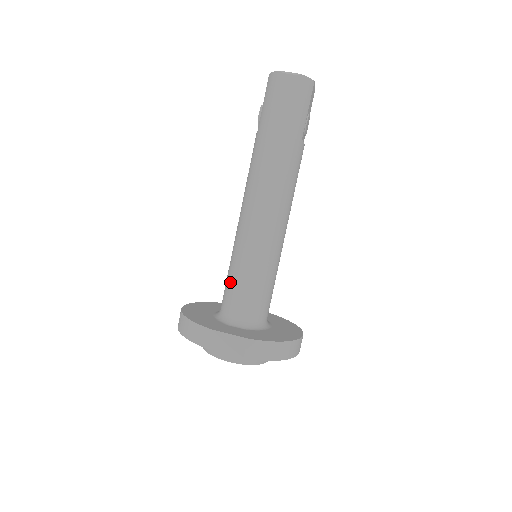
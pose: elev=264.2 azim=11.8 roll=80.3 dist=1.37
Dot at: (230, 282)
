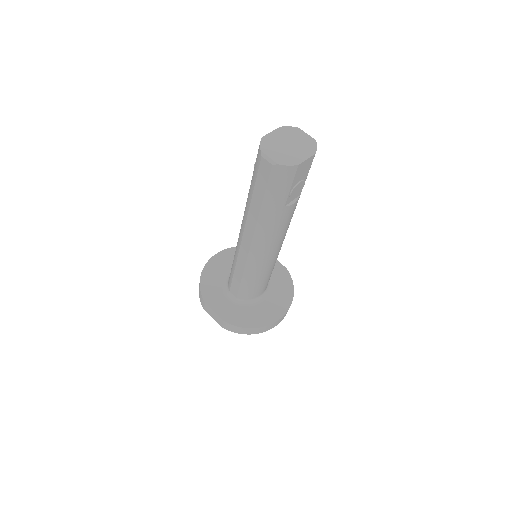
Dot at: (231, 269)
